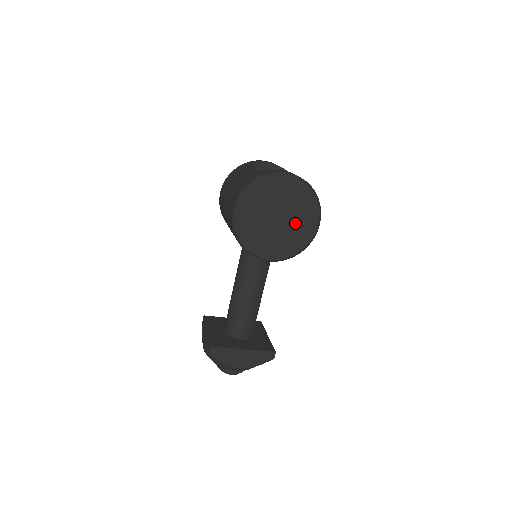
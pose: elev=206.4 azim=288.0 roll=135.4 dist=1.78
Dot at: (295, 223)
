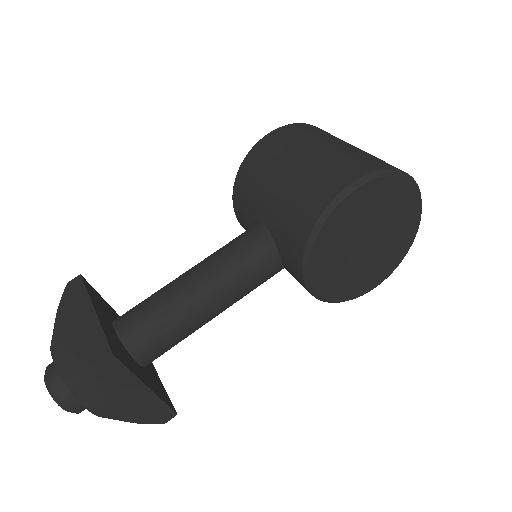
Dot at: (370, 263)
